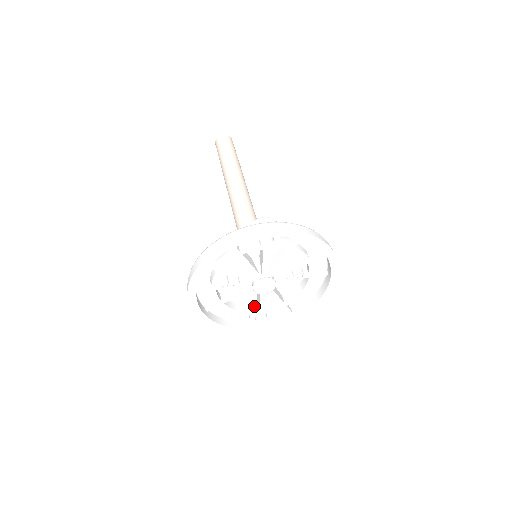
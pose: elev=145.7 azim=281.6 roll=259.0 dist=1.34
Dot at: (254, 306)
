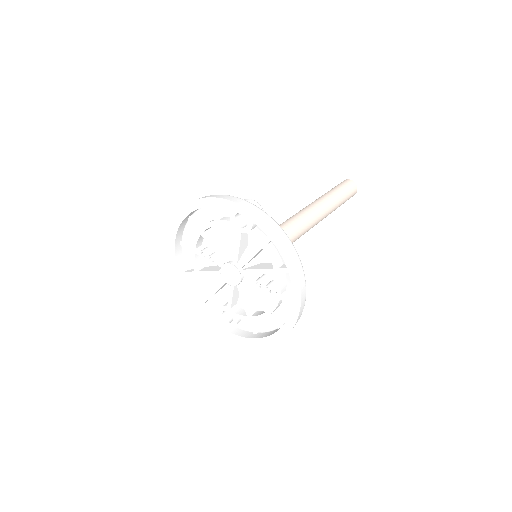
Dot at: occluded
